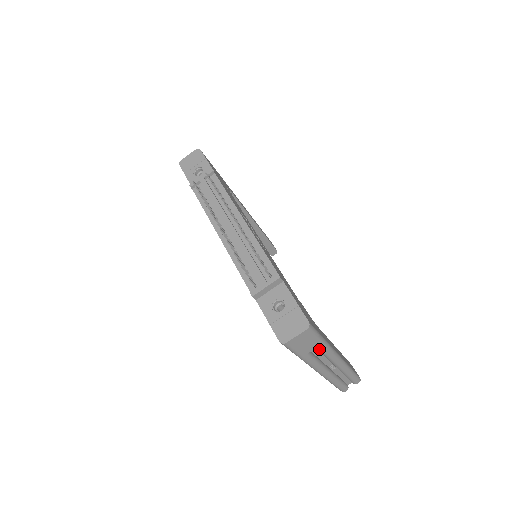
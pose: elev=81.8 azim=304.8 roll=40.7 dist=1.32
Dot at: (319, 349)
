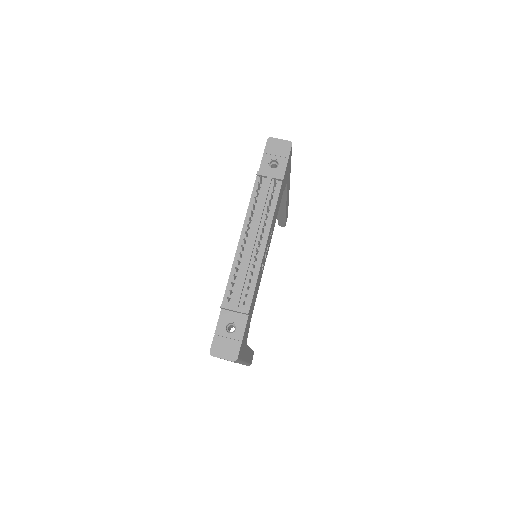
Dot at: occluded
